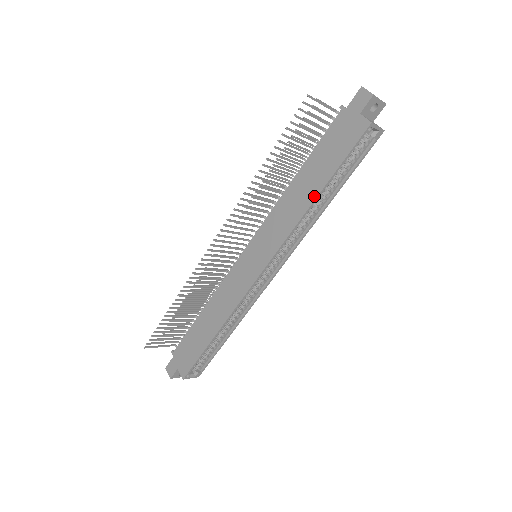
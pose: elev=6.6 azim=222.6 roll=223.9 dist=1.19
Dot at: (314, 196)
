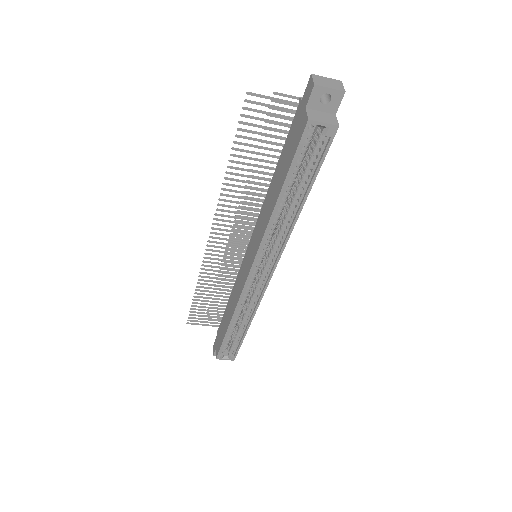
Dot at: (275, 201)
